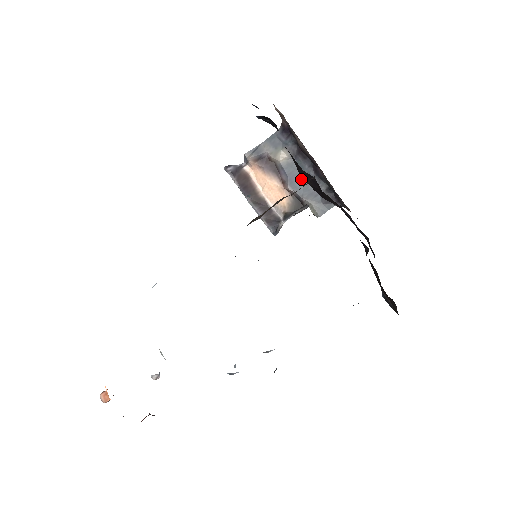
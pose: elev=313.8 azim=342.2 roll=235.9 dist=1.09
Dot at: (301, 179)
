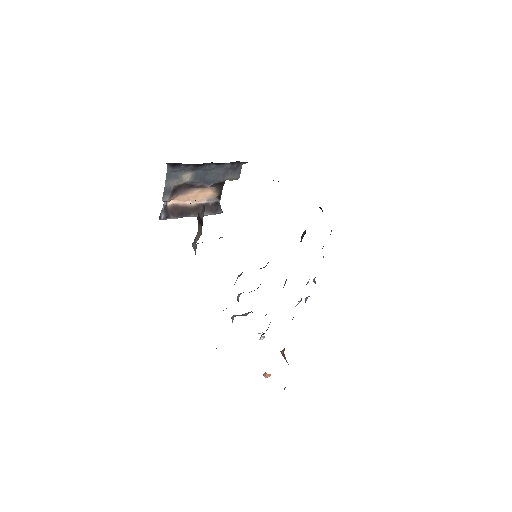
Dot at: (210, 175)
